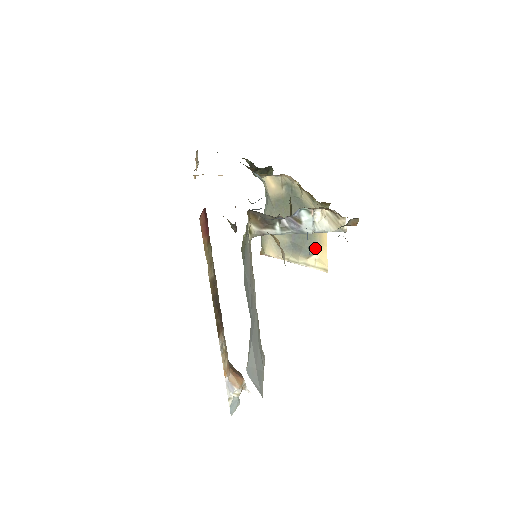
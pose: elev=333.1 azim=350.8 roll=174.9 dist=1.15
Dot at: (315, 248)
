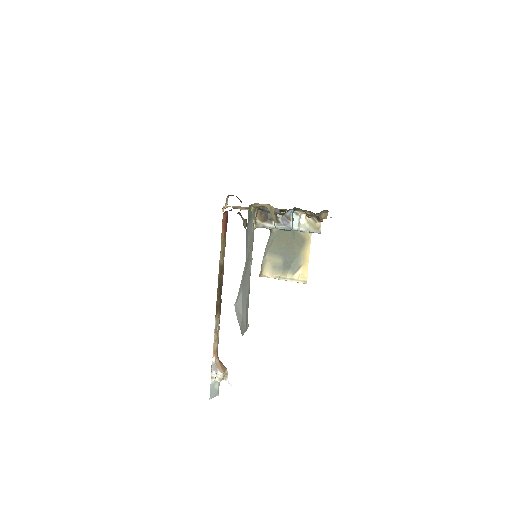
Dot at: (300, 265)
